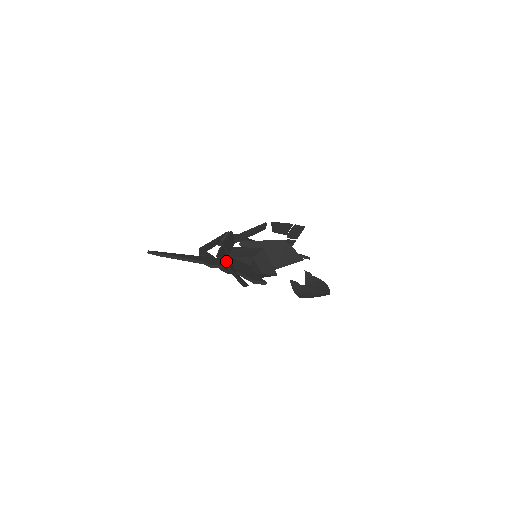
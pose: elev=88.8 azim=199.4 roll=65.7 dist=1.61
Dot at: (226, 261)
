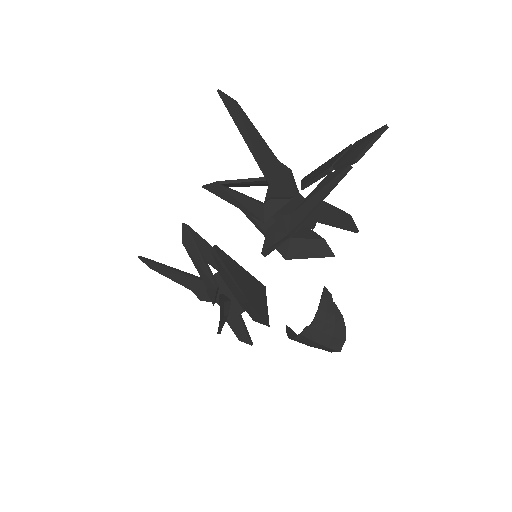
Dot at: (358, 156)
